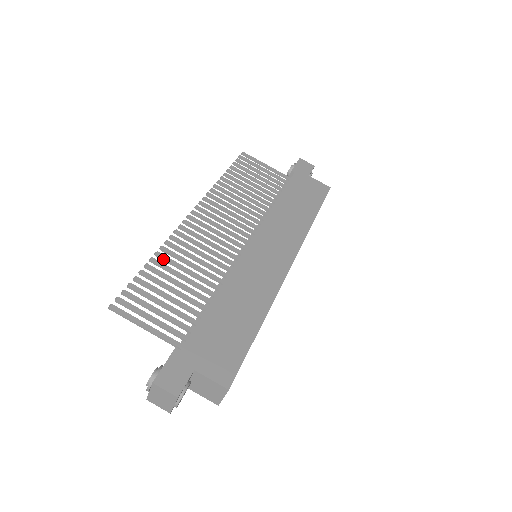
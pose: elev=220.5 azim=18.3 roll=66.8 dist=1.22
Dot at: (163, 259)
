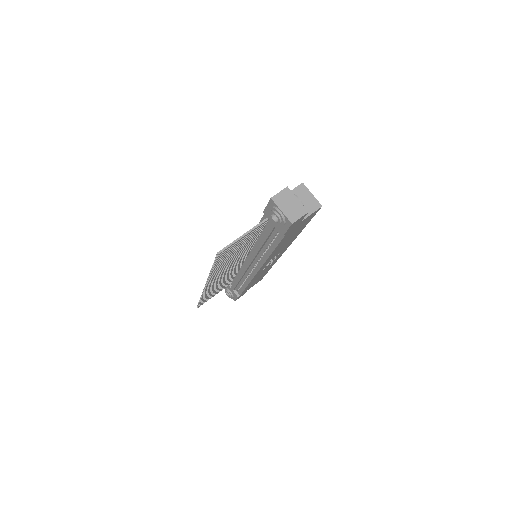
Dot at: (216, 268)
